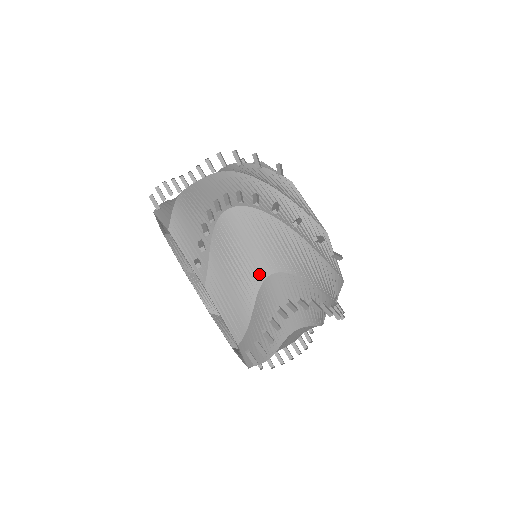
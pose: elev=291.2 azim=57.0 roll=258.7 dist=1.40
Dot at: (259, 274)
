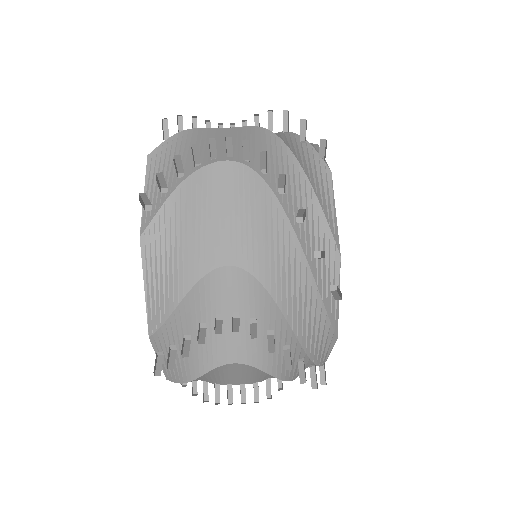
Dot at: (215, 257)
